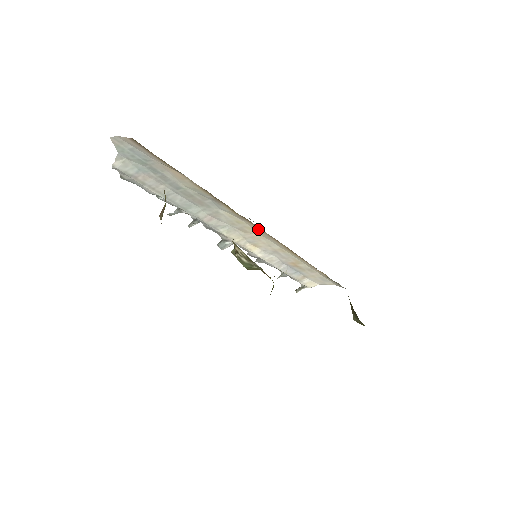
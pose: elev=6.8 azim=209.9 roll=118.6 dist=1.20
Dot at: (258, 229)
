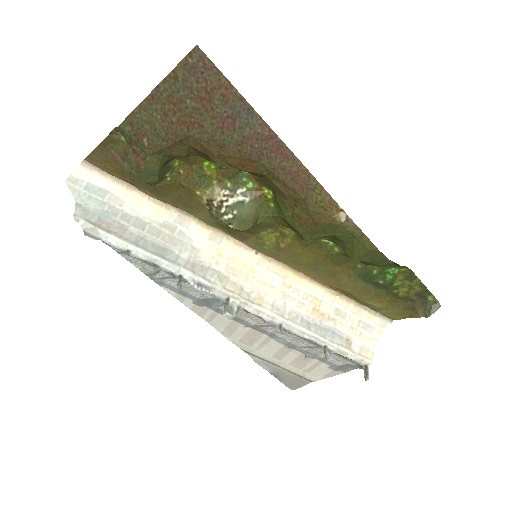
Dot at: (240, 249)
